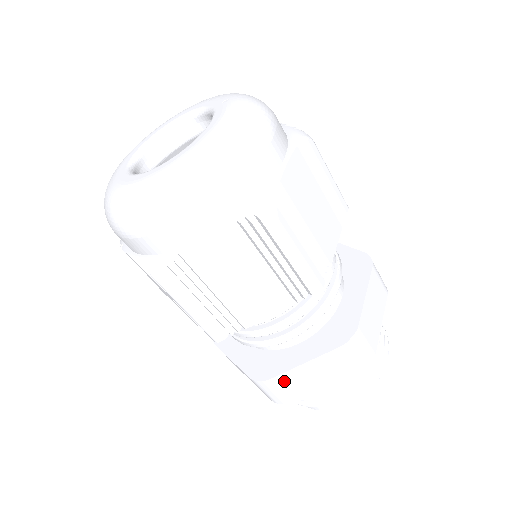
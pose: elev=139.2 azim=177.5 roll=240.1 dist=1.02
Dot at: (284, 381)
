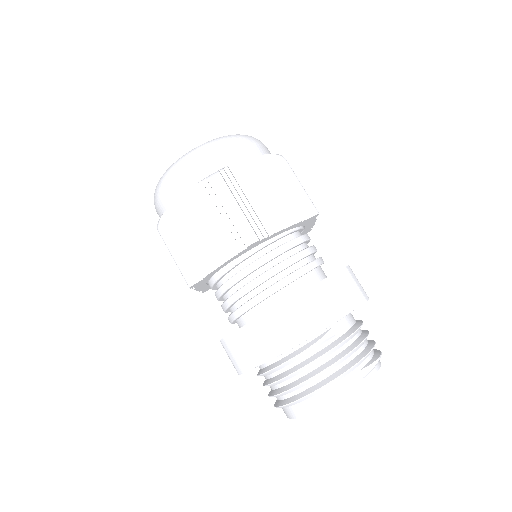
Dot at: (307, 301)
